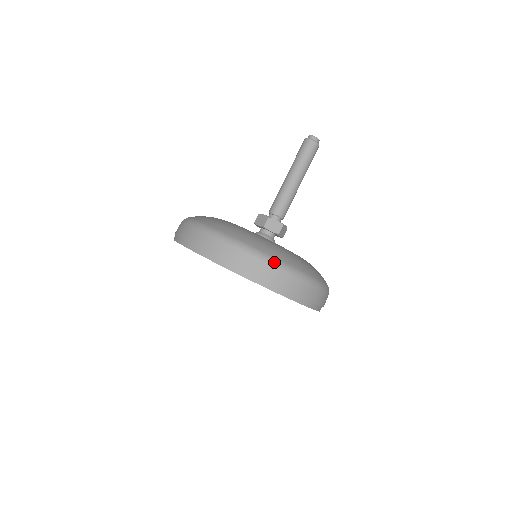
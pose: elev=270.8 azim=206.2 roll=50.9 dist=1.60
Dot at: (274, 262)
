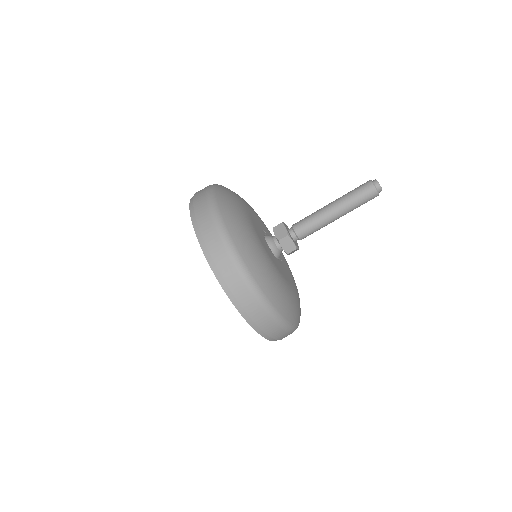
Dot at: (263, 301)
